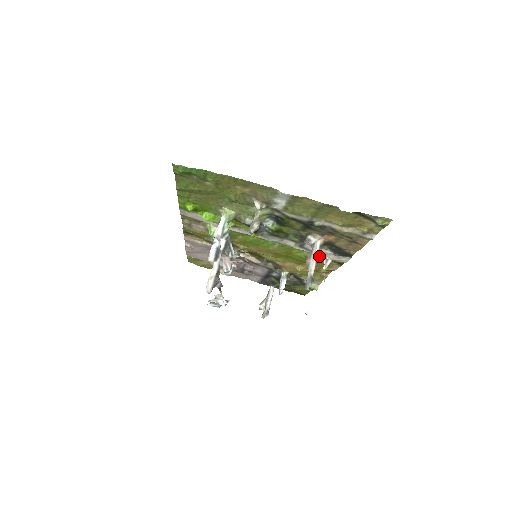
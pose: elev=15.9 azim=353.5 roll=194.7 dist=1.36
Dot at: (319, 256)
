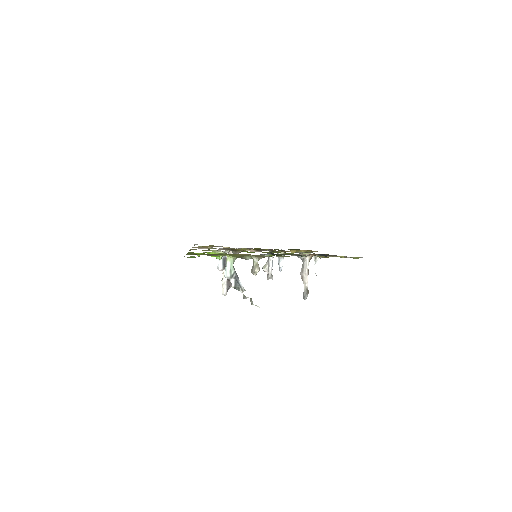
Dot at: occluded
